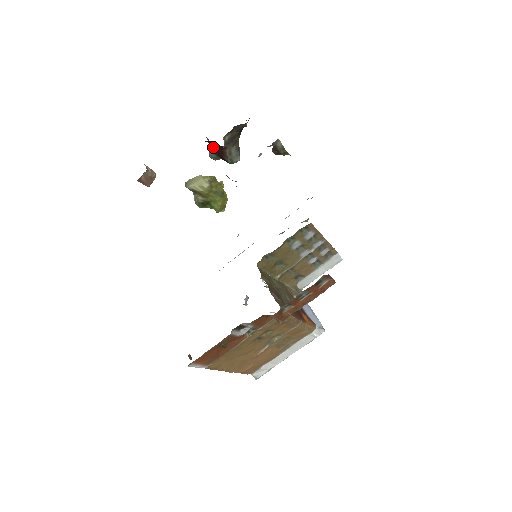
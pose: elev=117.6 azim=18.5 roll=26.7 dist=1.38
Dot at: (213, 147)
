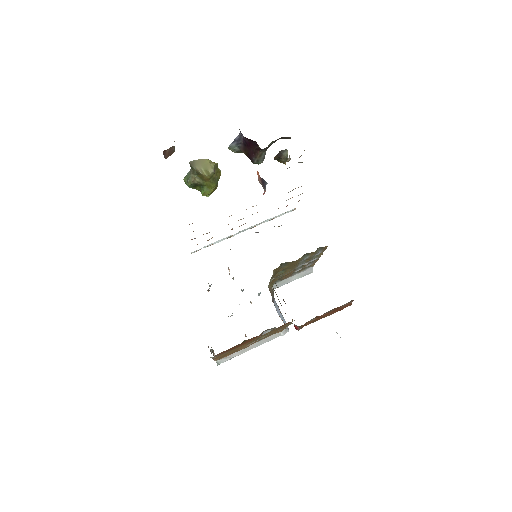
Dot at: (245, 143)
